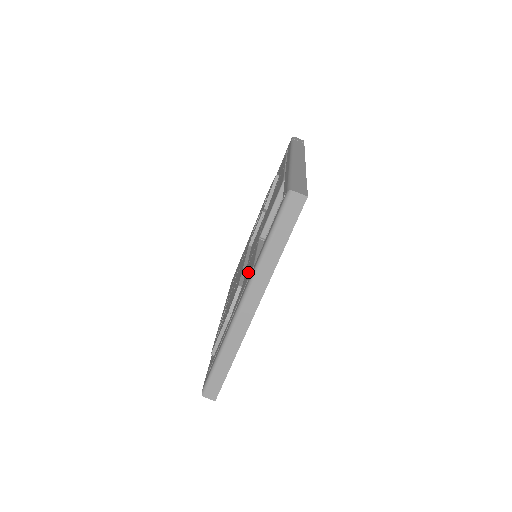
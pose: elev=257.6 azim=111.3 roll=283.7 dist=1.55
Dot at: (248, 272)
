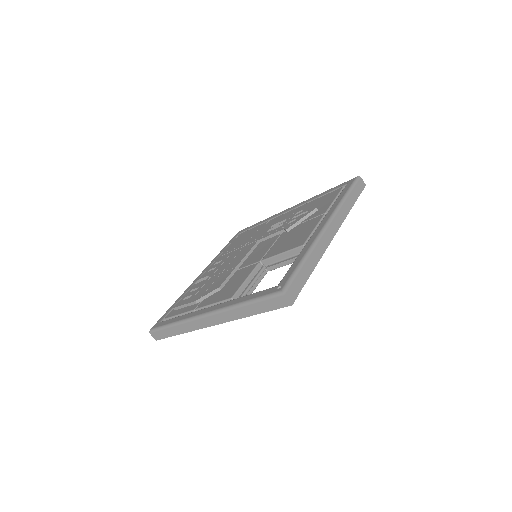
Dot at: (230, 288)
